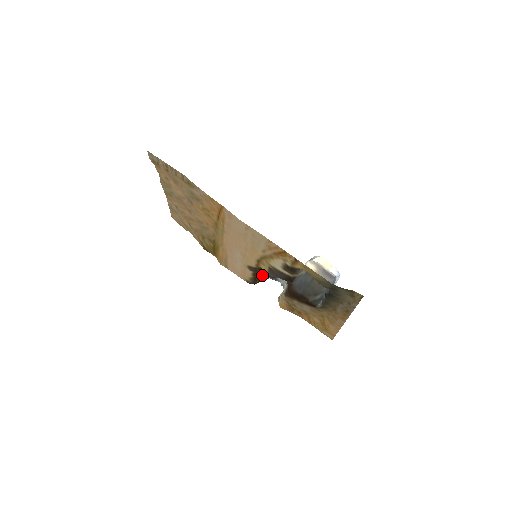
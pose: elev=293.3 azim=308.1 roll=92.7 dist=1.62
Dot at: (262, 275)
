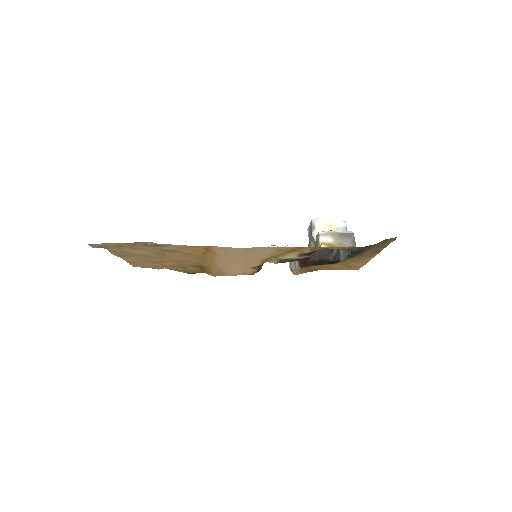
Dot at: occluded
